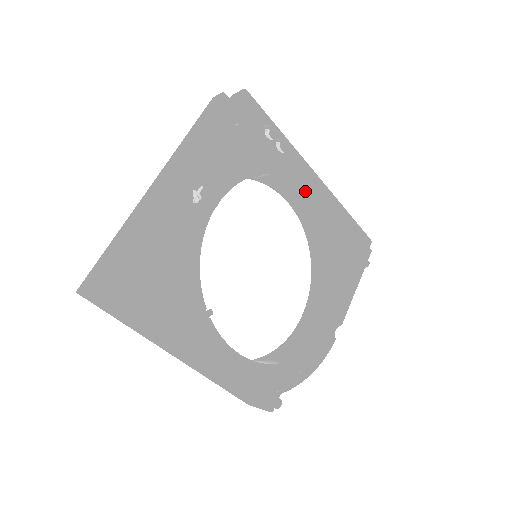
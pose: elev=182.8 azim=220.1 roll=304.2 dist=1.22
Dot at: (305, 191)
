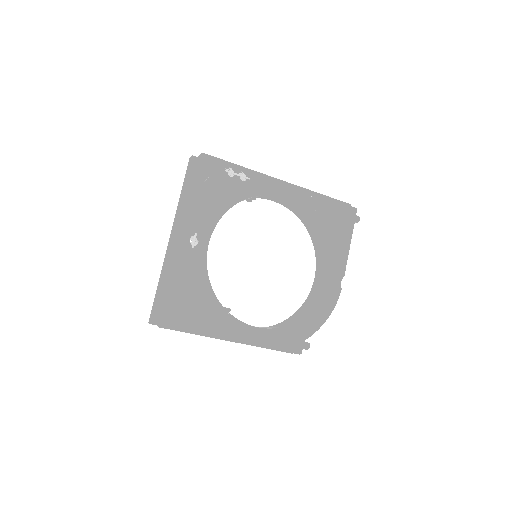
Dot at: (276, 197)
